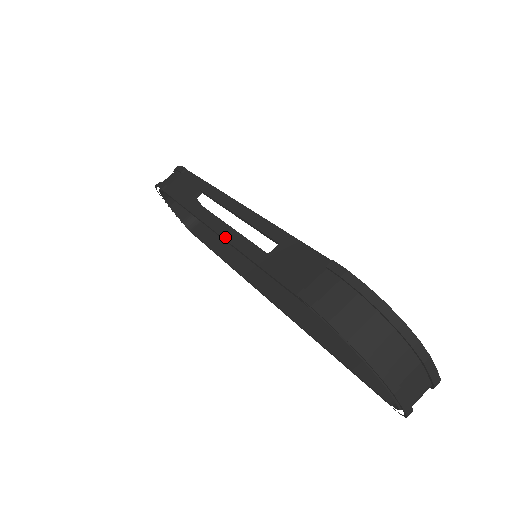
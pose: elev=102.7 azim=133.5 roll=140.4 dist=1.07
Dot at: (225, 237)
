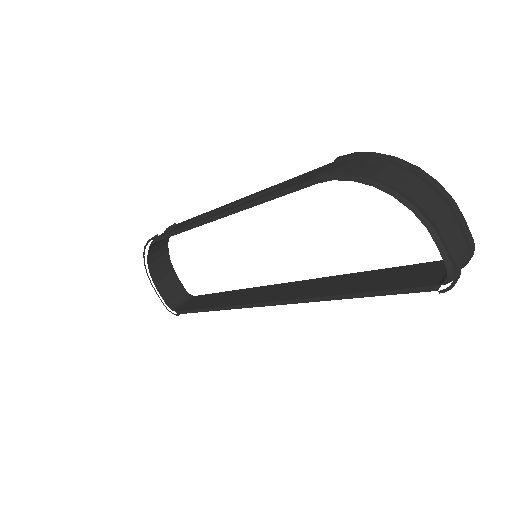
Dot at: (228, 210)
